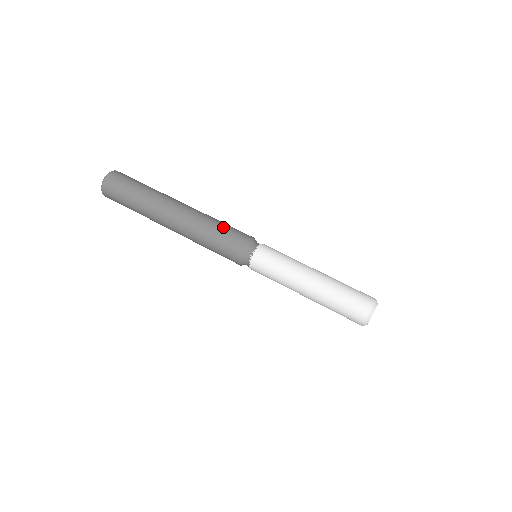
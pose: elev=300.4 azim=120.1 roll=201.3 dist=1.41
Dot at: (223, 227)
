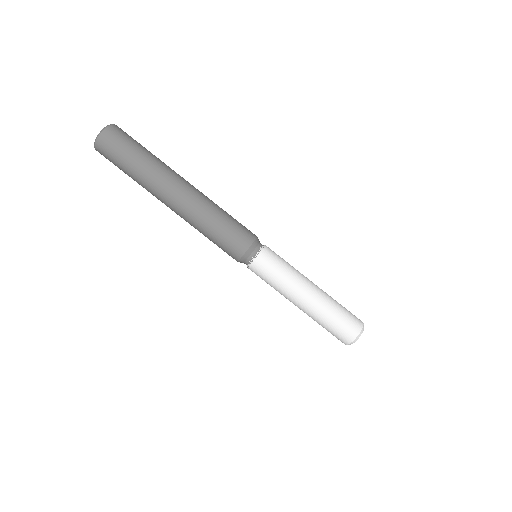
Dot at: occluded
